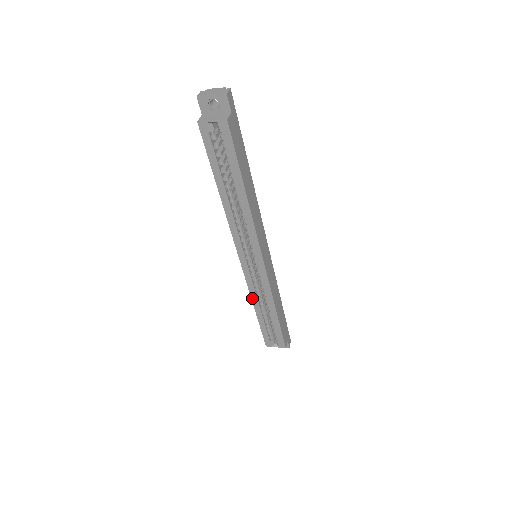
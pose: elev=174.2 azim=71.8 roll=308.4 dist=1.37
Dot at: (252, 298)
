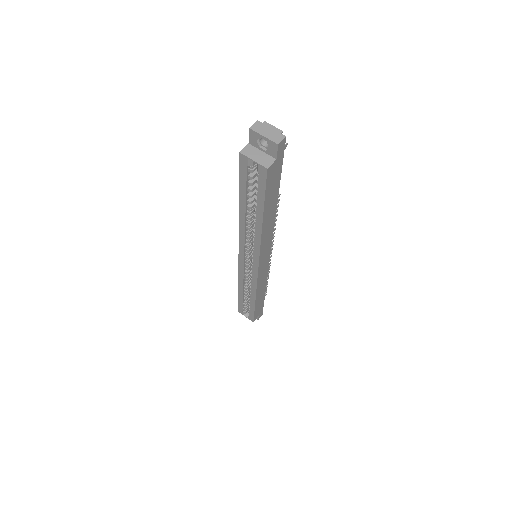
Dot at: (239, 281)
